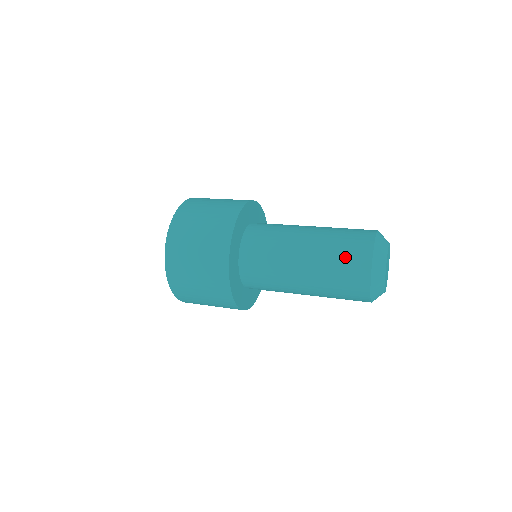
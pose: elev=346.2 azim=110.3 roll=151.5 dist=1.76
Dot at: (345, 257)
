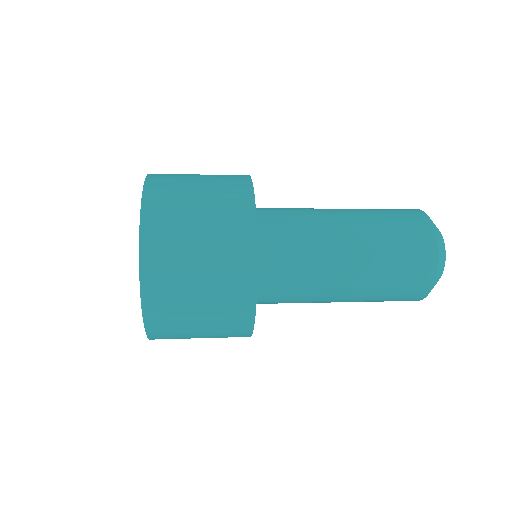
Dot at: (403, 235)
